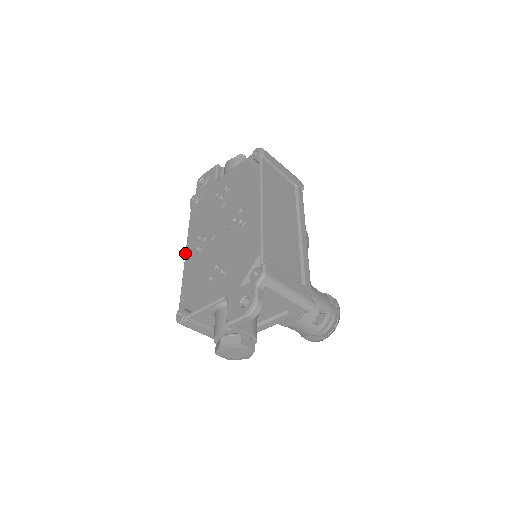
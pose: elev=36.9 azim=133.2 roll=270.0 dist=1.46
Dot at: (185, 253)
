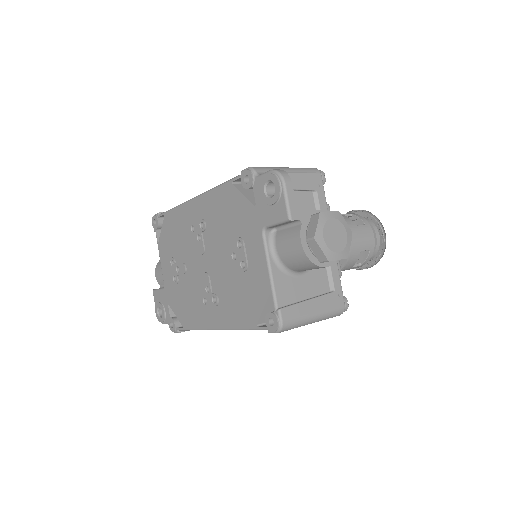
Dot at: occluded
